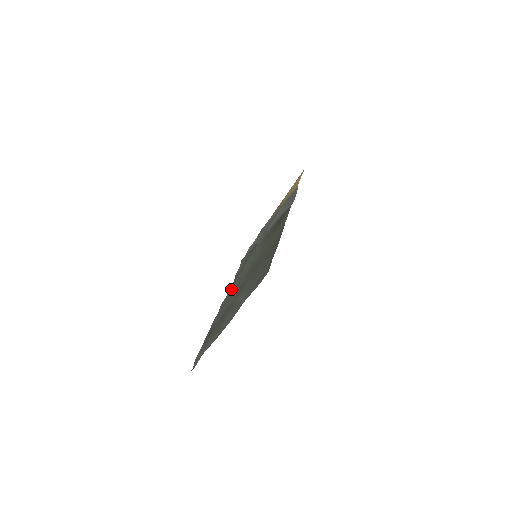
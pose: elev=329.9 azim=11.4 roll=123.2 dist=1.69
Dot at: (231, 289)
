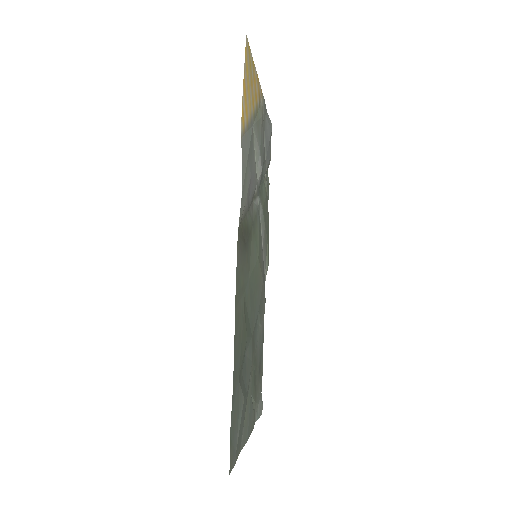
Dot at: occluded
